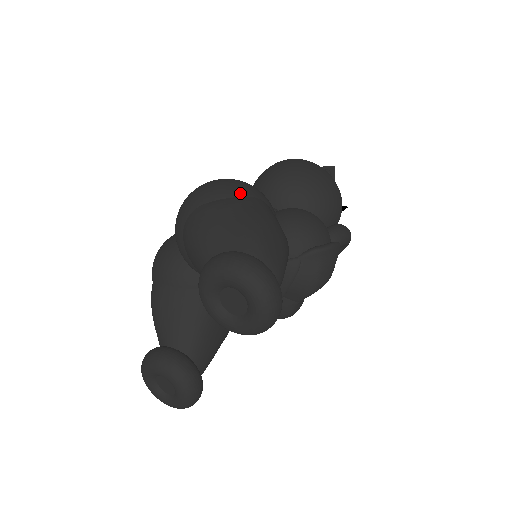
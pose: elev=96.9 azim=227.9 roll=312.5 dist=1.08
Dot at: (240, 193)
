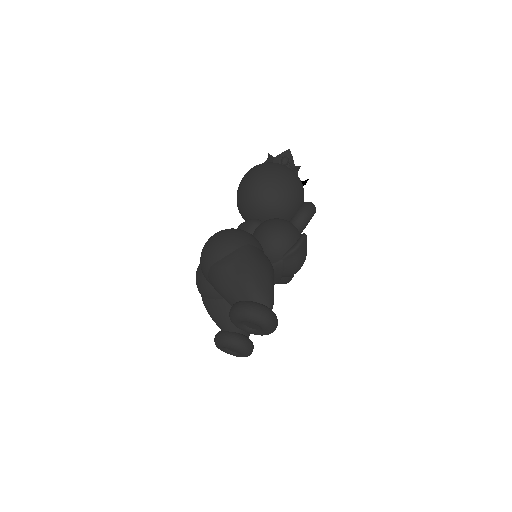
Dot at: (232, 249)
